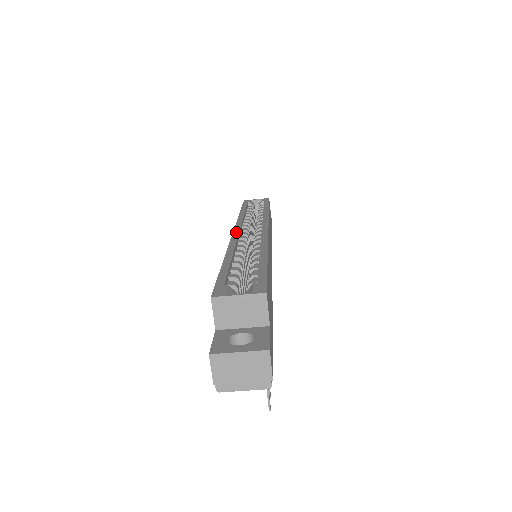
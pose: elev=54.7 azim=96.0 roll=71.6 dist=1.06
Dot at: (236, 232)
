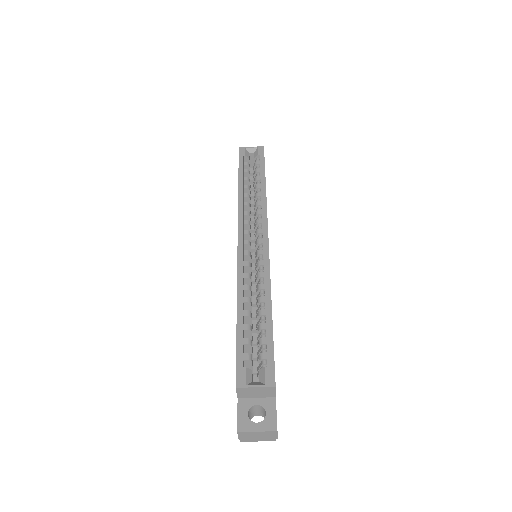
Dot at: (240, 246)
